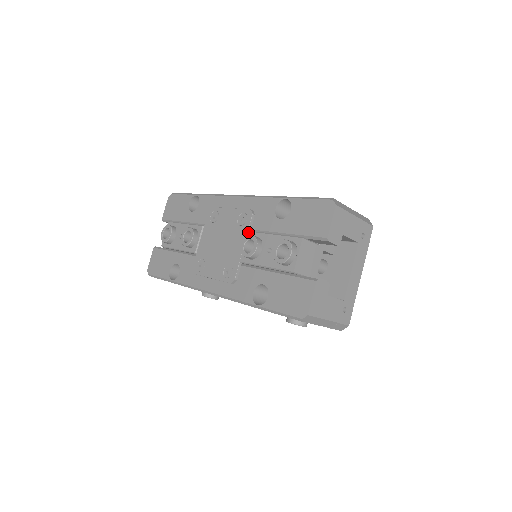
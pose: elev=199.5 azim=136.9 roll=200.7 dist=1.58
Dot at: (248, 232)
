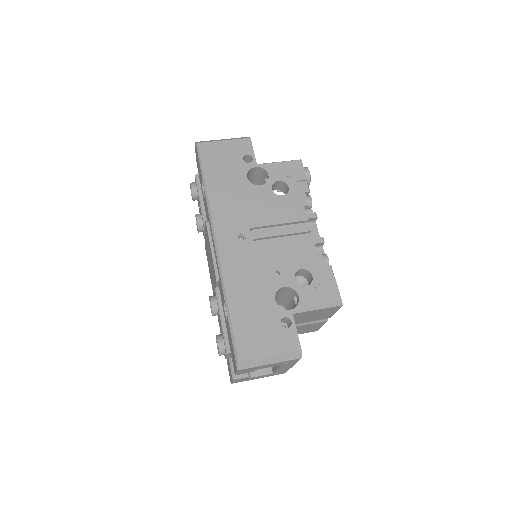
Dot at: (215, 290)
